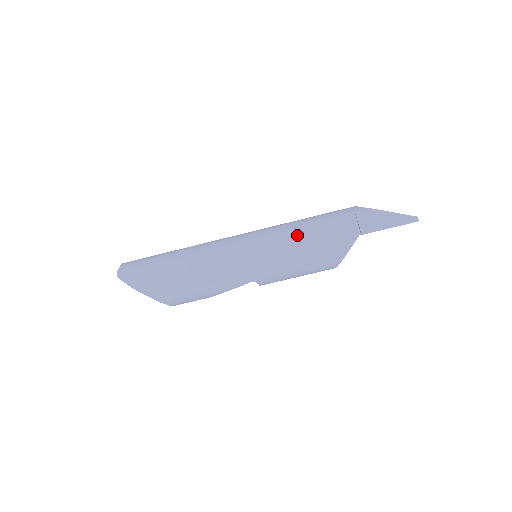
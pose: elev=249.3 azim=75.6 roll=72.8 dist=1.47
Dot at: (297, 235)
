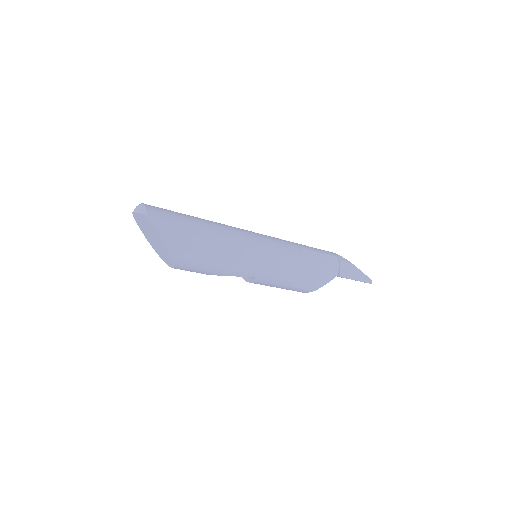
Dot at: (303, 256)
